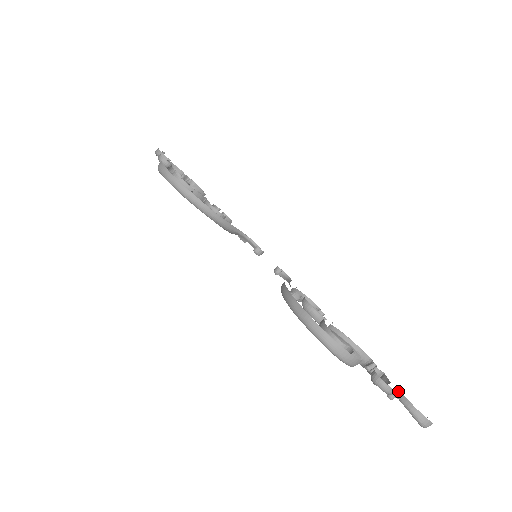
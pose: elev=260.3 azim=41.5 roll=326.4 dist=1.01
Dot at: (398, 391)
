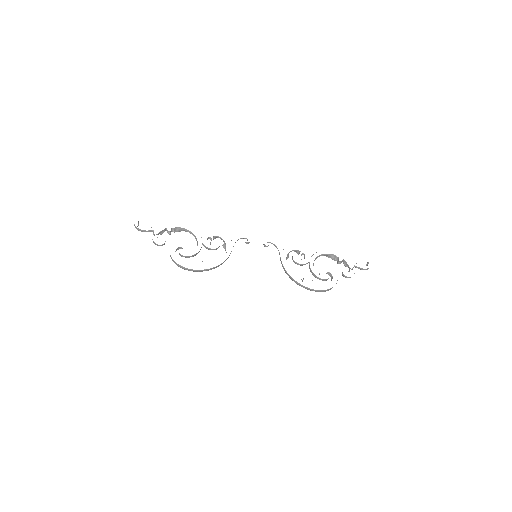
Dot at: (354, 266)
